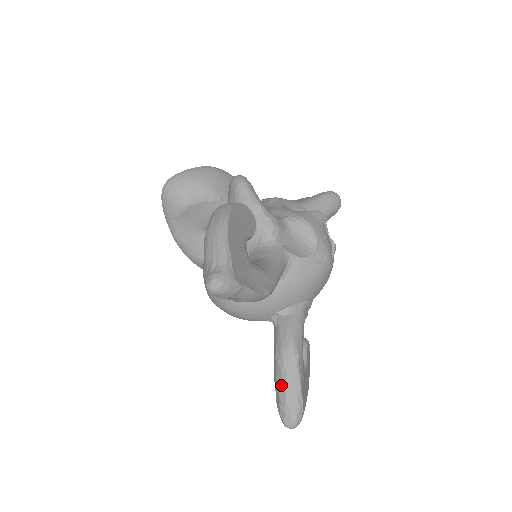
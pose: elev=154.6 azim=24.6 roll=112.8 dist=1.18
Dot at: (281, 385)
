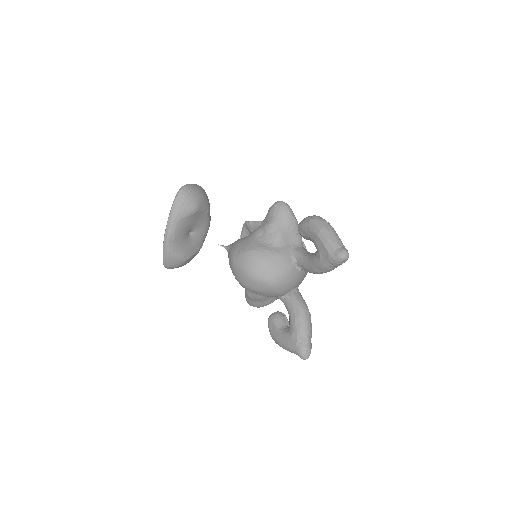
Dot at: (305, 331)
